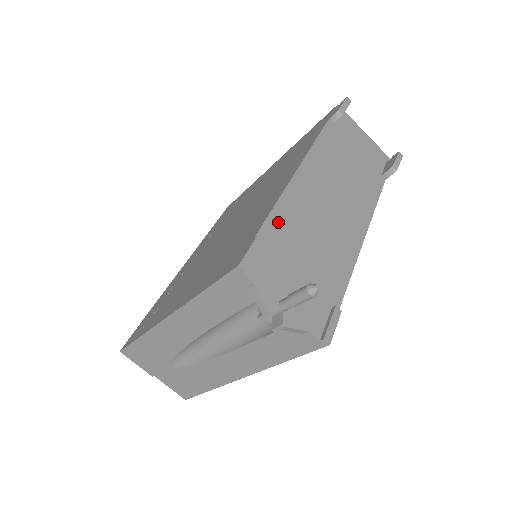
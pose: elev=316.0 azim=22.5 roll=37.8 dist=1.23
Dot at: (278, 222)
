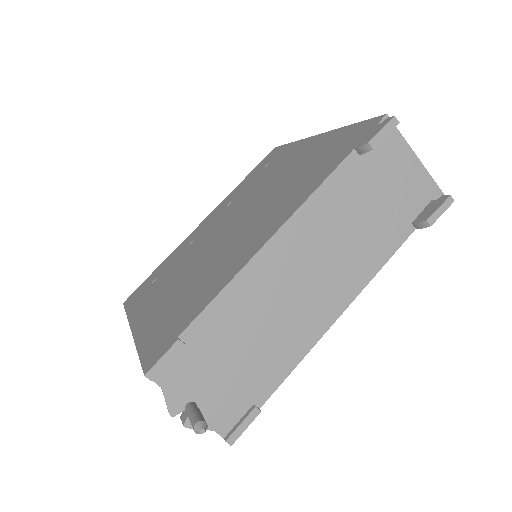
Dot at: (216, 315)
